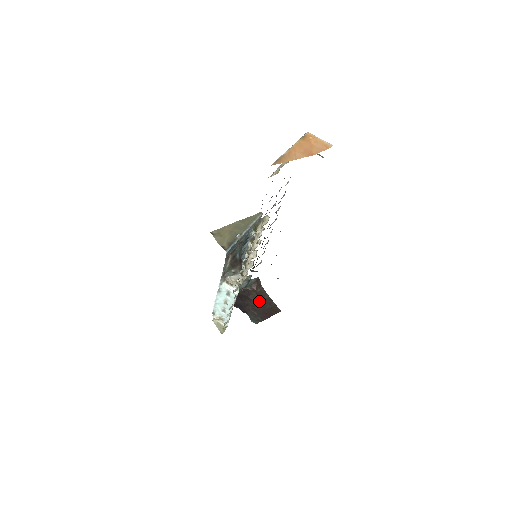
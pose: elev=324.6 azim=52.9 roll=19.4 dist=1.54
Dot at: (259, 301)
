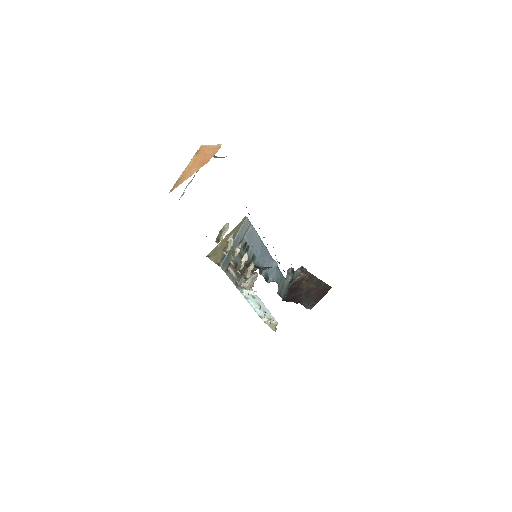
Dot at: (309, 287)
